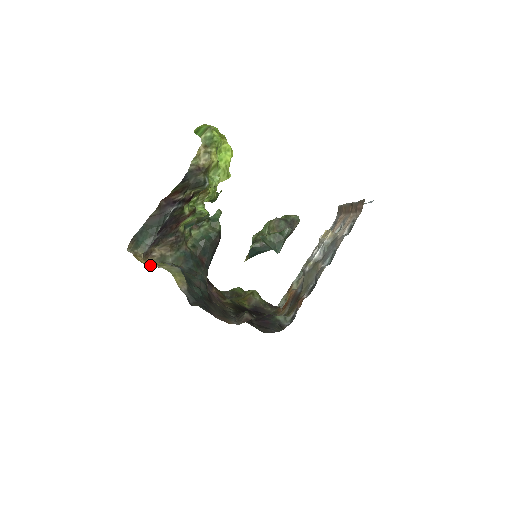
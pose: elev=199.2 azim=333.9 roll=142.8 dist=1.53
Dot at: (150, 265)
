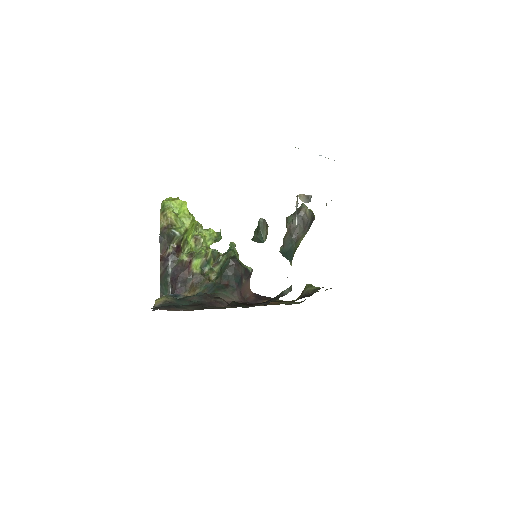
Dot at: occluded
